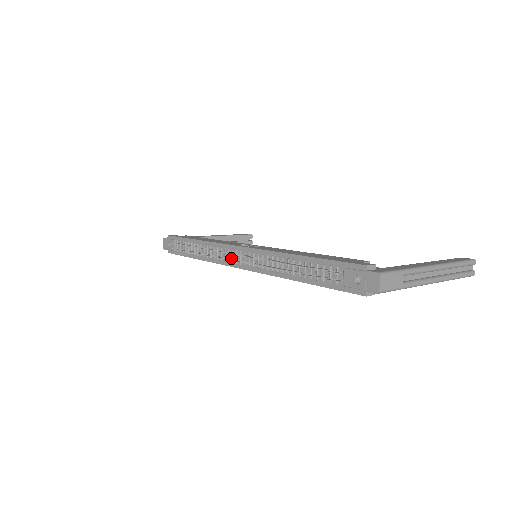
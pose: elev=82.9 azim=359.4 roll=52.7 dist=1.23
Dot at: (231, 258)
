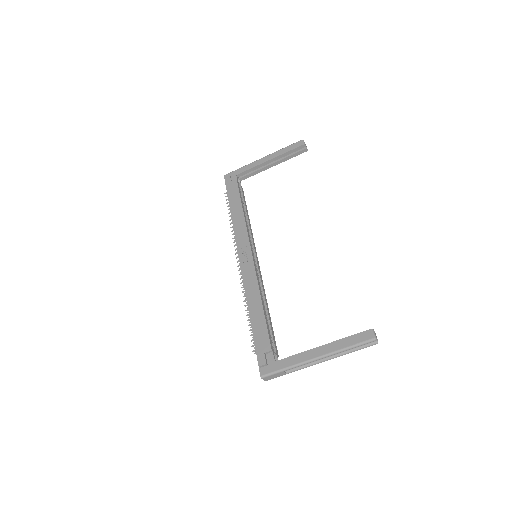
Dot at: occluded
